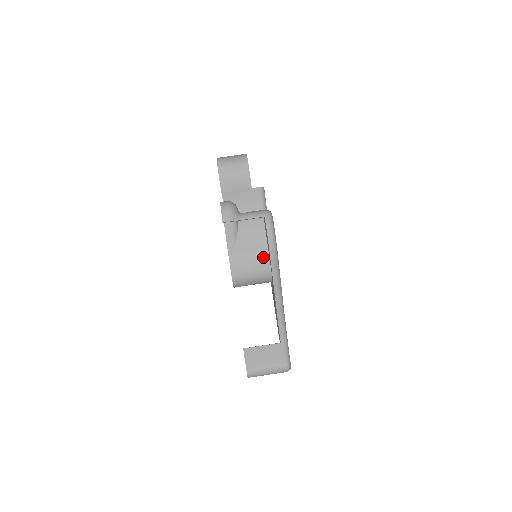
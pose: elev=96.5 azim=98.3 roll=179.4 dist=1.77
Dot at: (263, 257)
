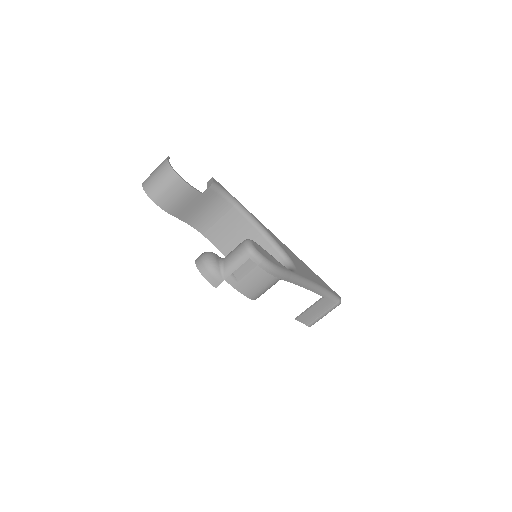
Dot at: occluded
